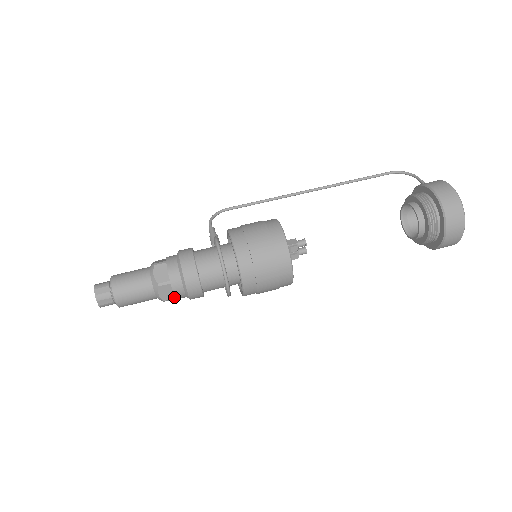
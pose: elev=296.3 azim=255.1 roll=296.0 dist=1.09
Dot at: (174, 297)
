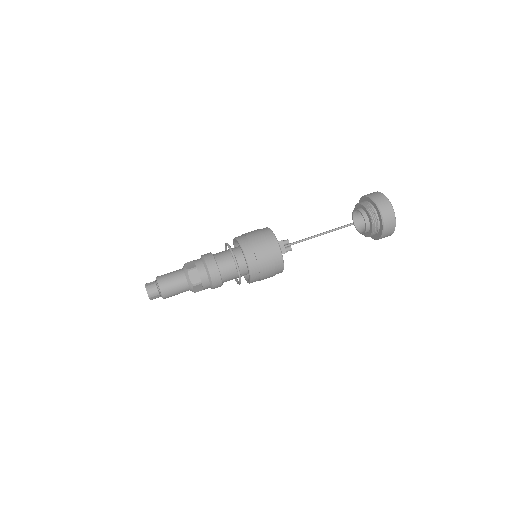
Dot at: (200, 281)
